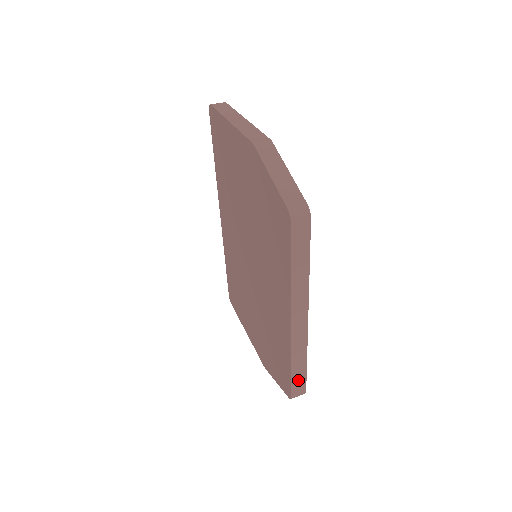
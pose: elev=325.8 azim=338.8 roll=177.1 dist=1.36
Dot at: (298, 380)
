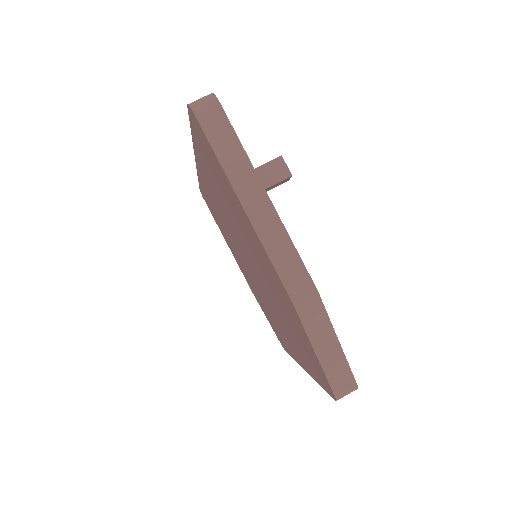
Dot at: occluded
